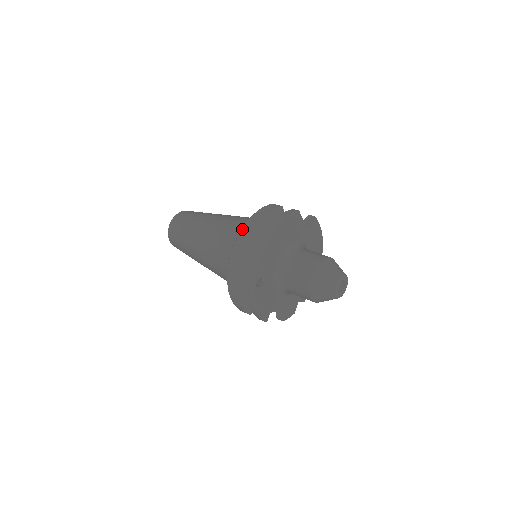
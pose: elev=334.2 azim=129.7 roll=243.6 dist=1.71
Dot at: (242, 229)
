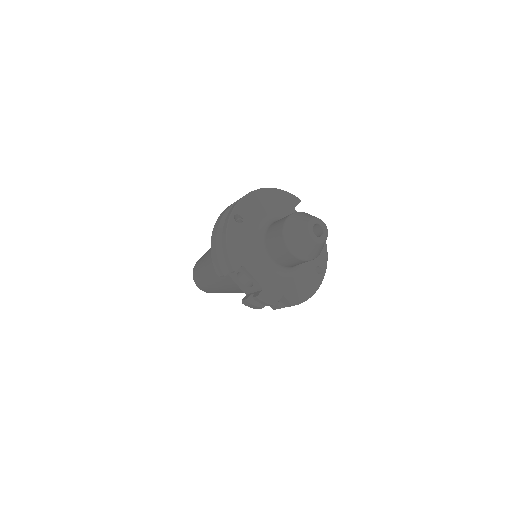
Dot at: occluded
